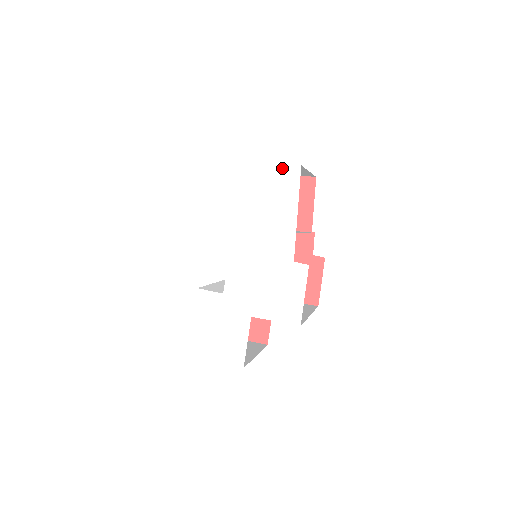
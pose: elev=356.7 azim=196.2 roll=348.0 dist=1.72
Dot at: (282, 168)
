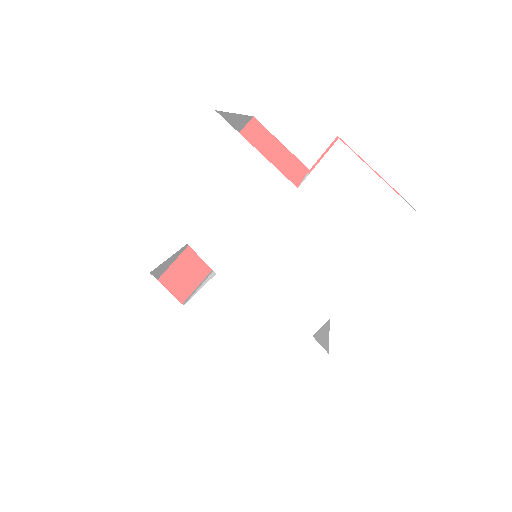
Dot at: (397, 204)
